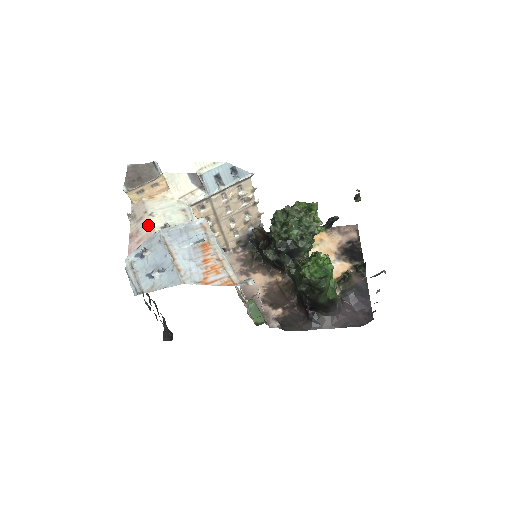
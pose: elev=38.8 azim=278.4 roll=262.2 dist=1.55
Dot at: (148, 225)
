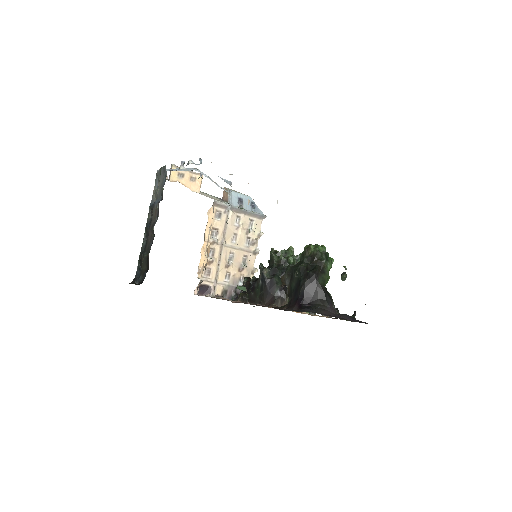
Dot at: occluded
